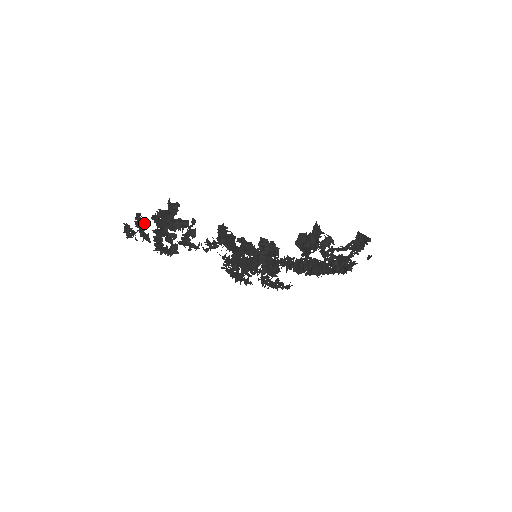
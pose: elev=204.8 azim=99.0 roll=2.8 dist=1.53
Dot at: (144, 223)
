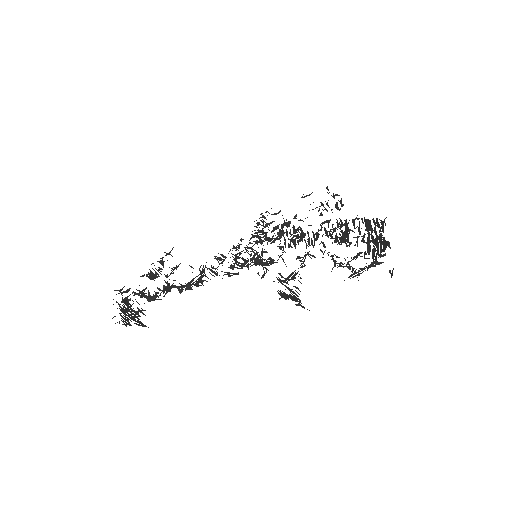
Dot at: occluded
